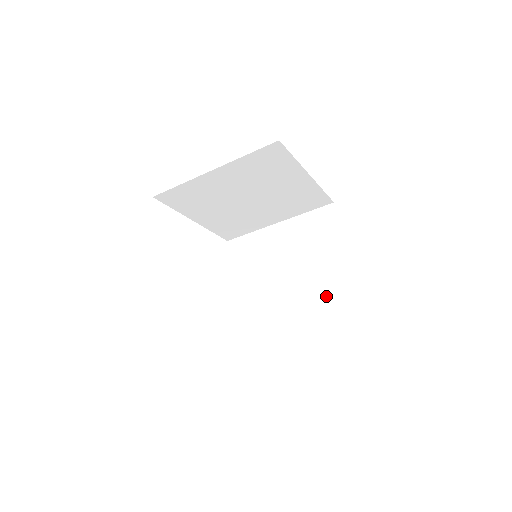
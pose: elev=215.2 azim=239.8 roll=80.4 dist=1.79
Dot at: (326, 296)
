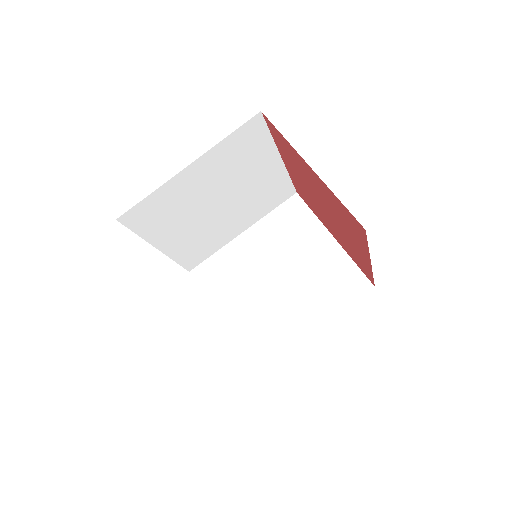
Dot at: (332, 283)
